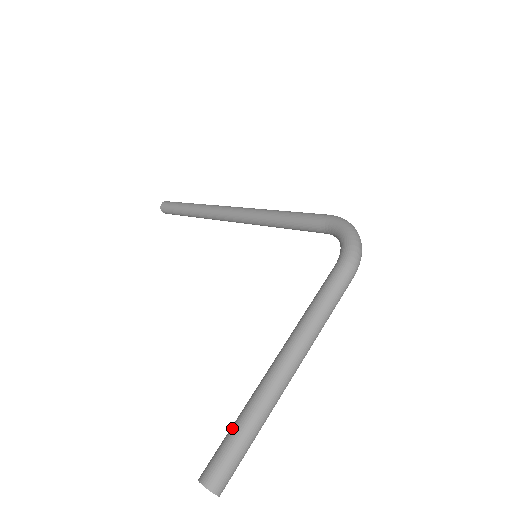
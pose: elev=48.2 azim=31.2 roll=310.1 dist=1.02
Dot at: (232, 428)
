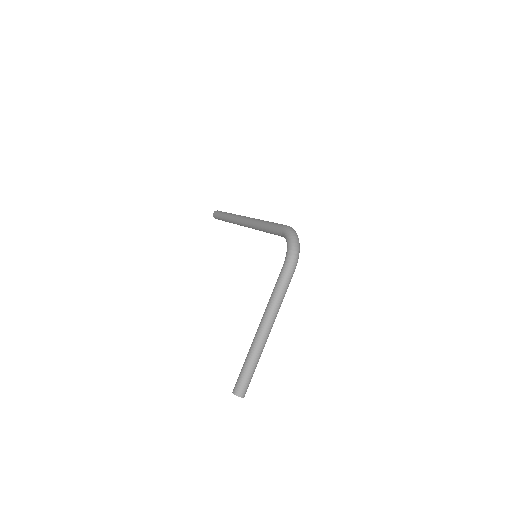
Dot at: (243, 365)
